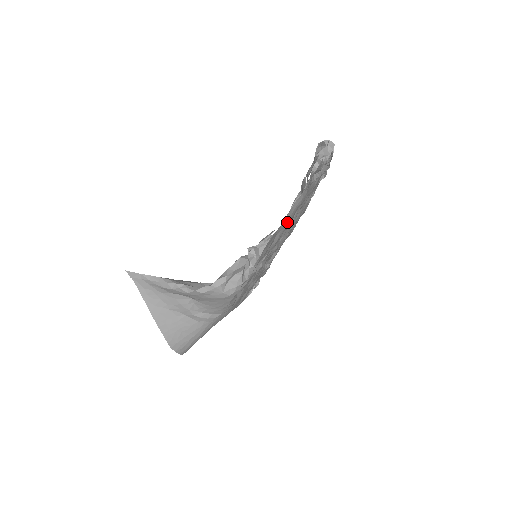
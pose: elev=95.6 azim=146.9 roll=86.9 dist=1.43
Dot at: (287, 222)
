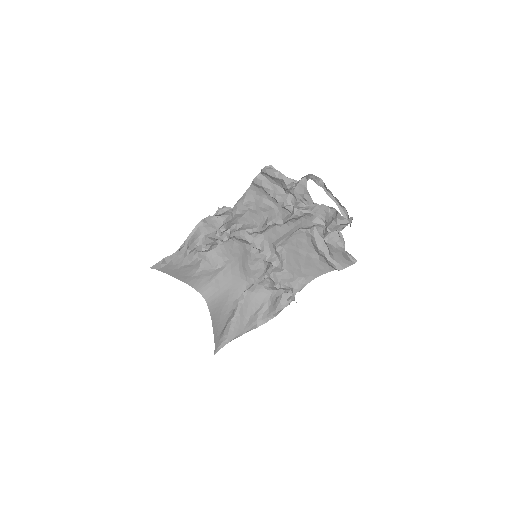
Dot at: (310, 276)
